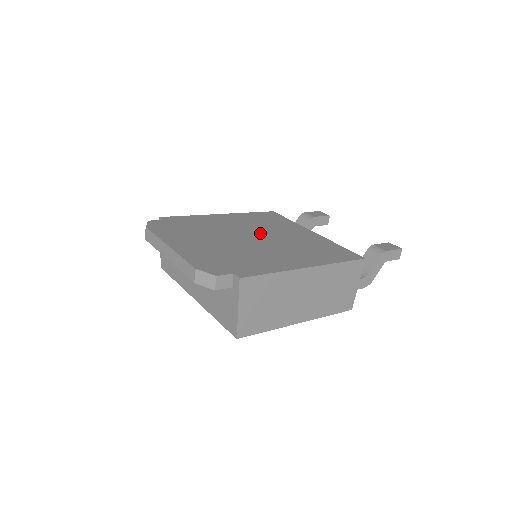
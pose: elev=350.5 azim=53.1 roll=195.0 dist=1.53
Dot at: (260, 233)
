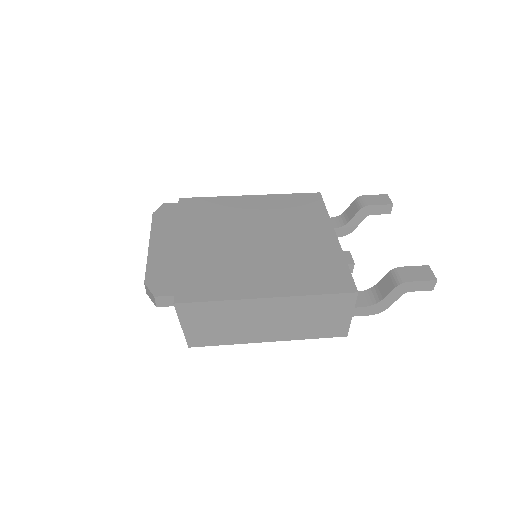
Dot at: (264, 232)
